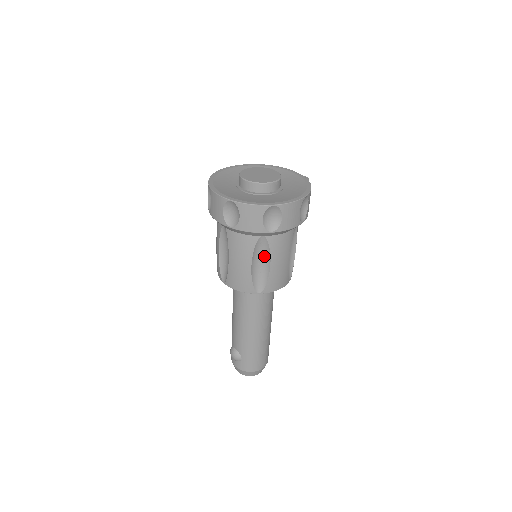
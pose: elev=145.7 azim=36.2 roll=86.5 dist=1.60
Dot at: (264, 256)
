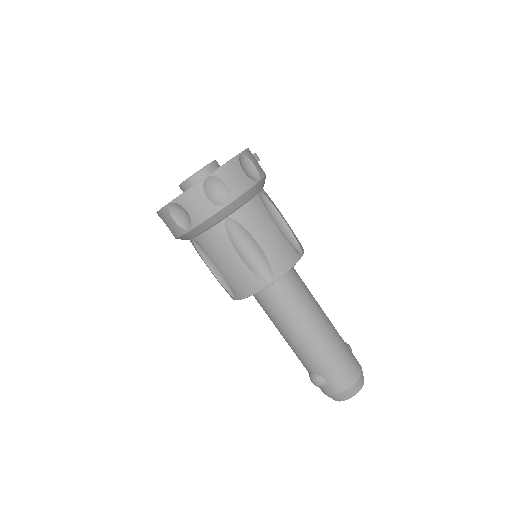
Dot at: (246, 239)
